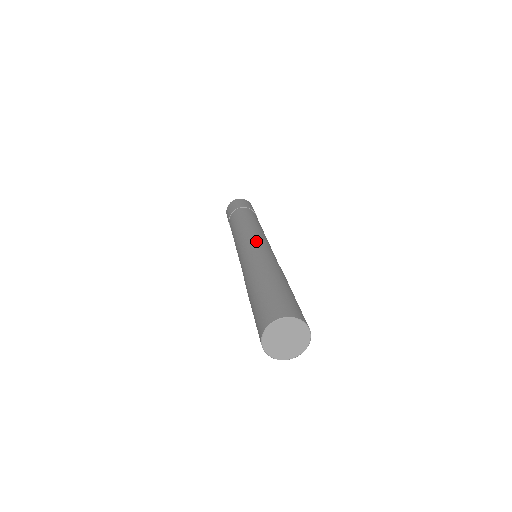
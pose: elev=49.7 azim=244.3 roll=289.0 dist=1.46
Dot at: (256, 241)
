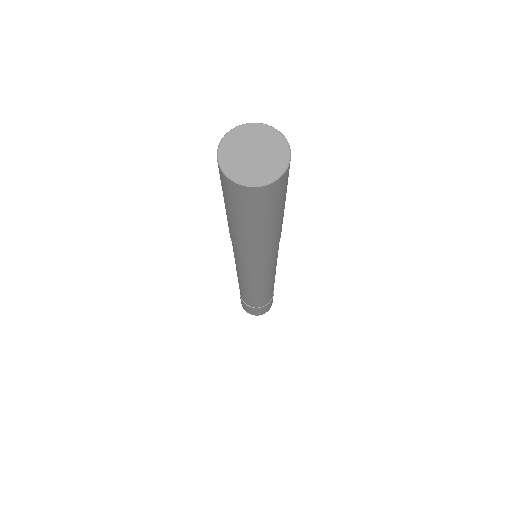
Dot at: occluded
